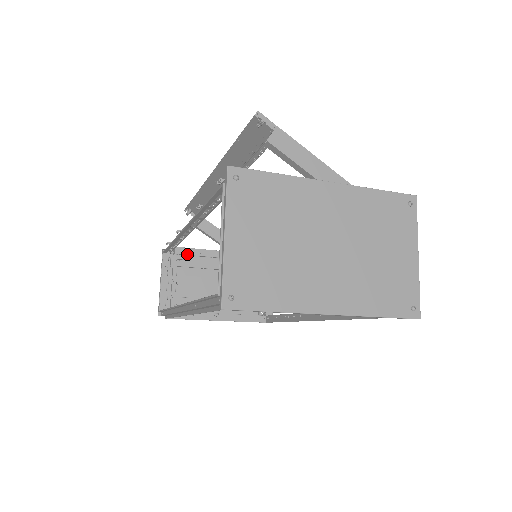
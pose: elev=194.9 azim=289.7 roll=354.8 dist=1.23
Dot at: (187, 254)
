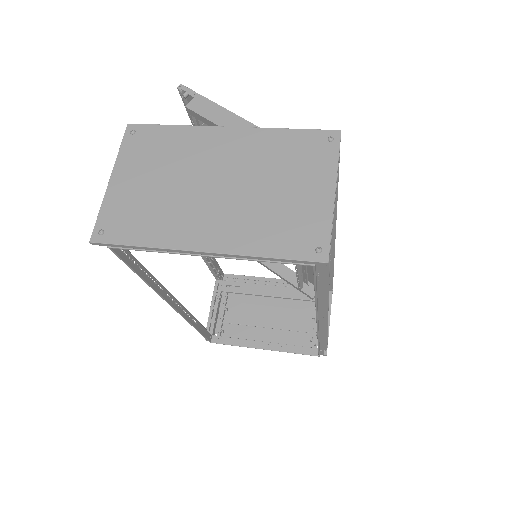
Dot at: (239, 281)
